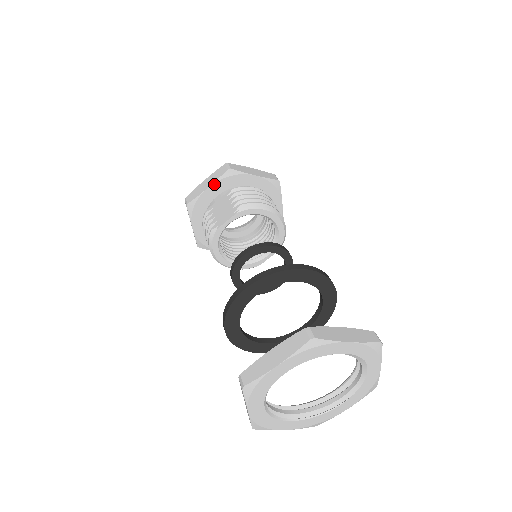
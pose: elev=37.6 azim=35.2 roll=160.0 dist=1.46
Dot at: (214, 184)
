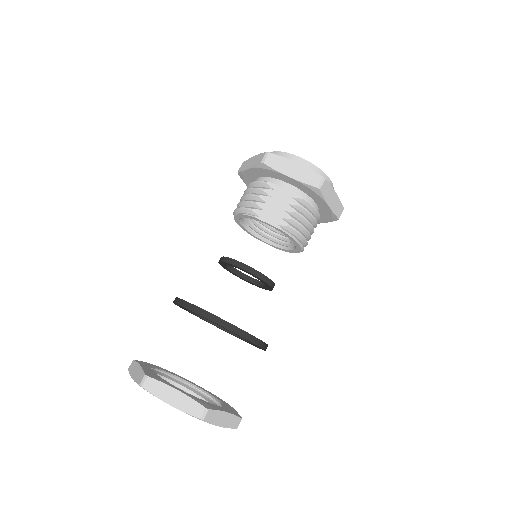
Dot at: (296, 181)
